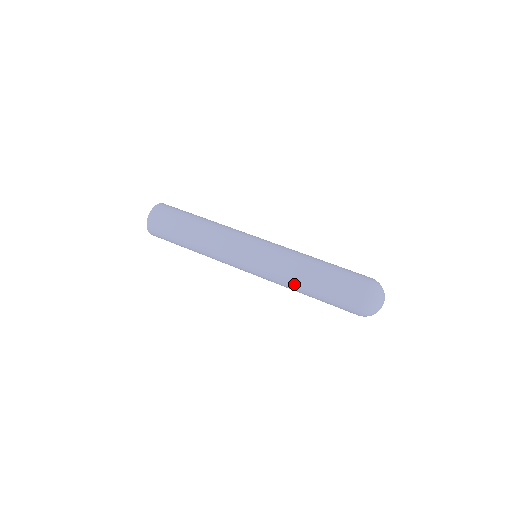
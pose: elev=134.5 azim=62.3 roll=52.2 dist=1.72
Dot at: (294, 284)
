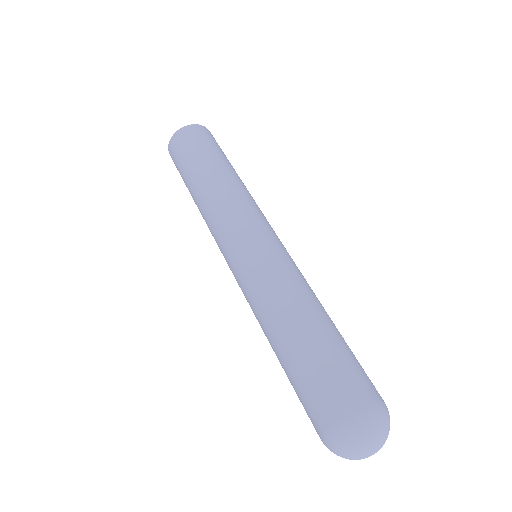
Dot at: (280, 310)
